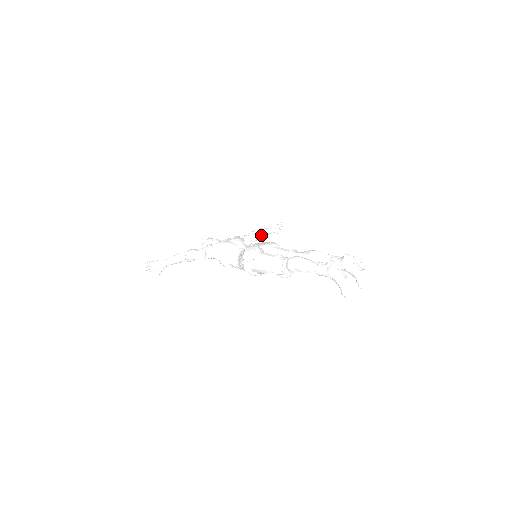
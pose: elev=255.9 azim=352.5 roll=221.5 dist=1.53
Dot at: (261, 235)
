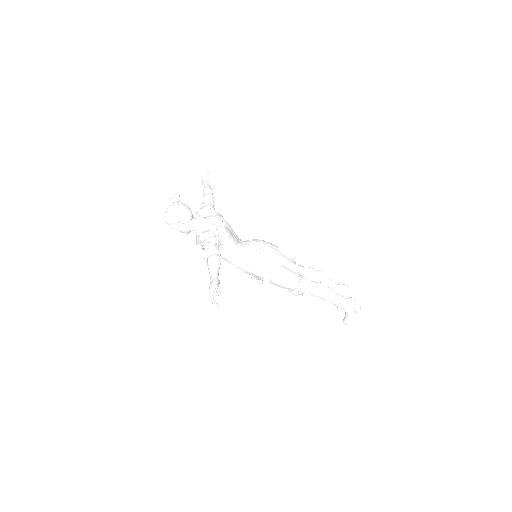
Dot at: occluded
